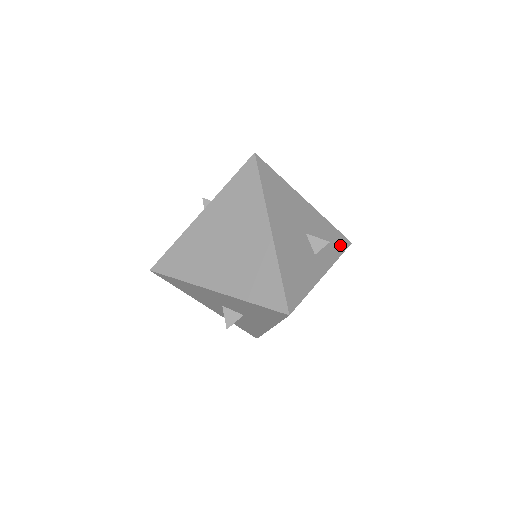
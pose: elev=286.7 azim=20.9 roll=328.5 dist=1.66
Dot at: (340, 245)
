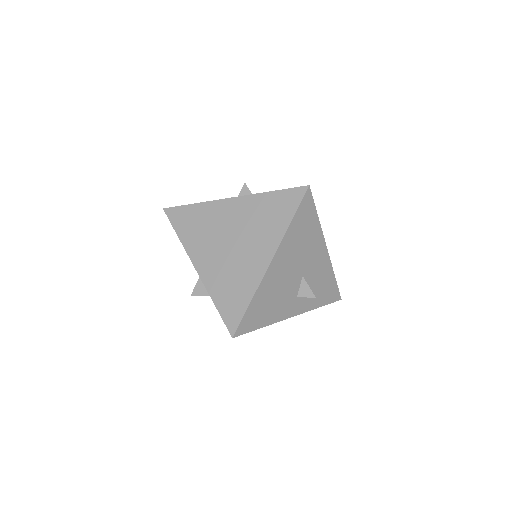
Dot at: (328, 297)
